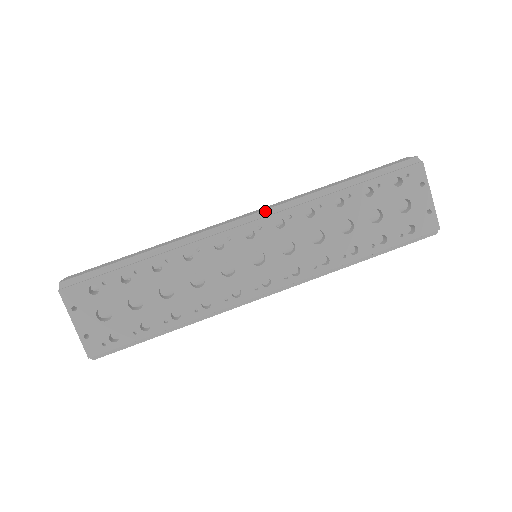
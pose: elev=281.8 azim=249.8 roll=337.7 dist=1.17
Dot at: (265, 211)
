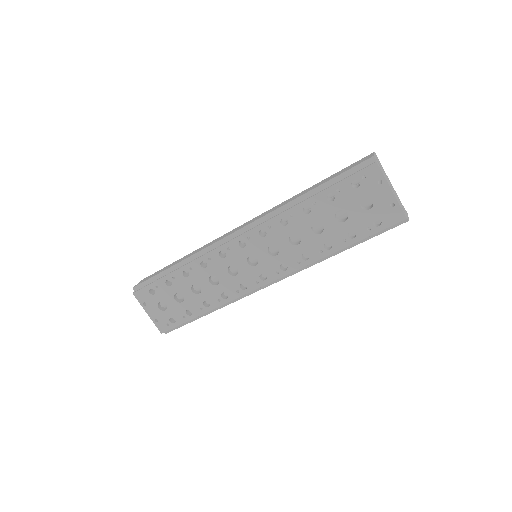
Dot at: (252, 224)
